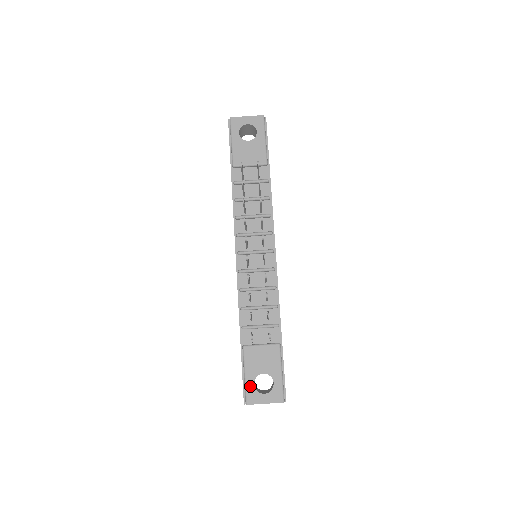
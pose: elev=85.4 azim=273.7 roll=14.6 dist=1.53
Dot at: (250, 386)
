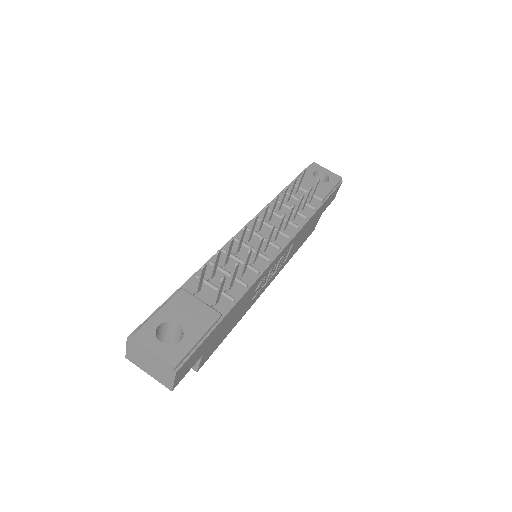
Dot at: (153, 323)
